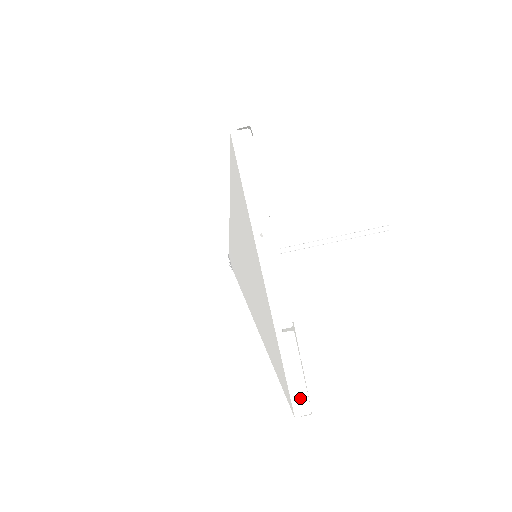
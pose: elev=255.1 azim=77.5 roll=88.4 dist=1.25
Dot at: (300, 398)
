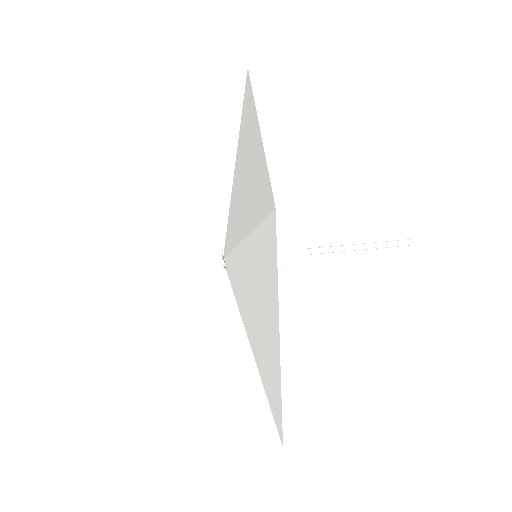
Dot at: (292, 436)
